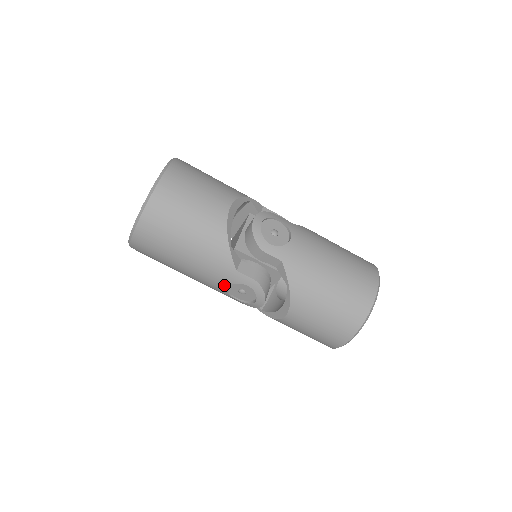
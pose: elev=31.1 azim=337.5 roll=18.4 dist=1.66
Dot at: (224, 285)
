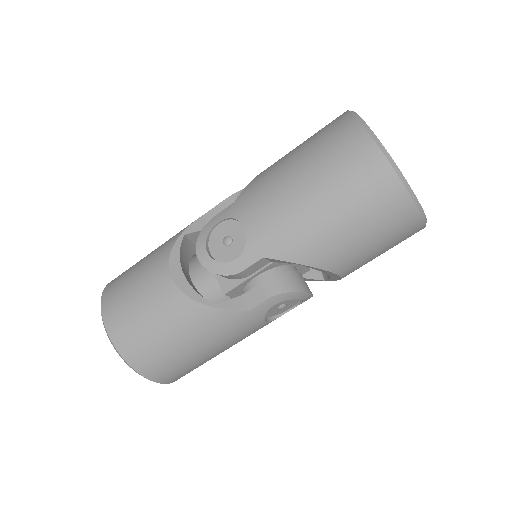
Dot at: (262, 323)
